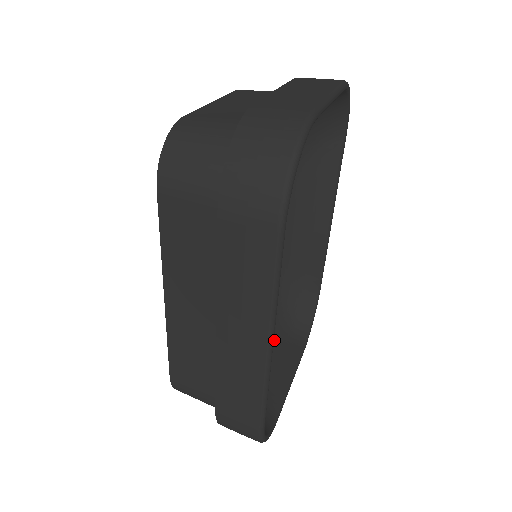
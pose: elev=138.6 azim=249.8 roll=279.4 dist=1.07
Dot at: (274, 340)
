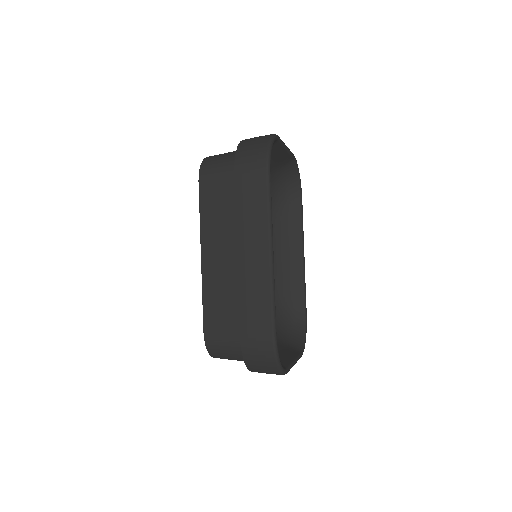
Dot at: (277, 341)
